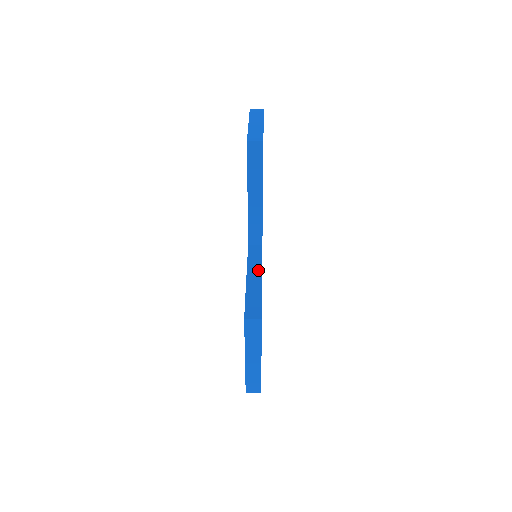
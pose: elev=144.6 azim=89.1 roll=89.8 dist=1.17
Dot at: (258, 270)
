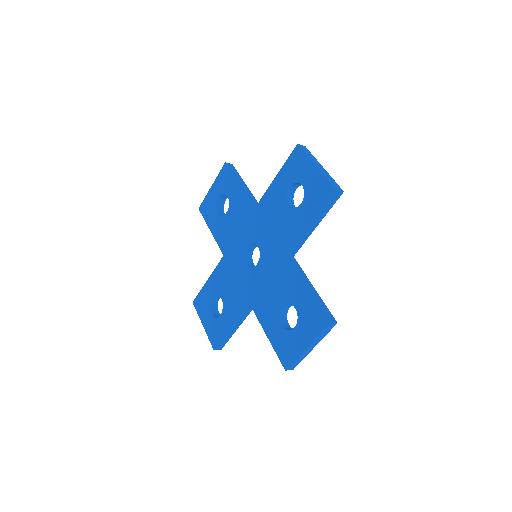
Dot at: (308, 281)
